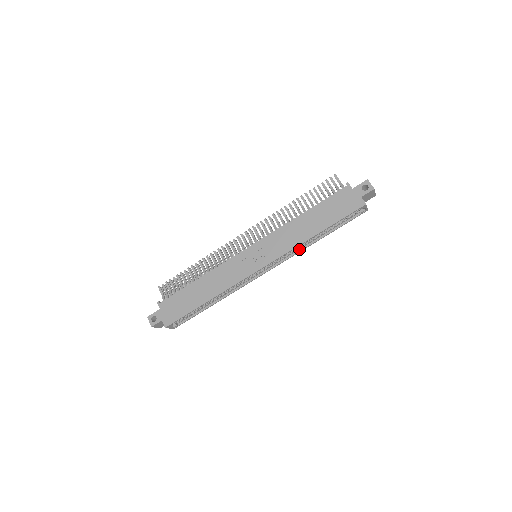
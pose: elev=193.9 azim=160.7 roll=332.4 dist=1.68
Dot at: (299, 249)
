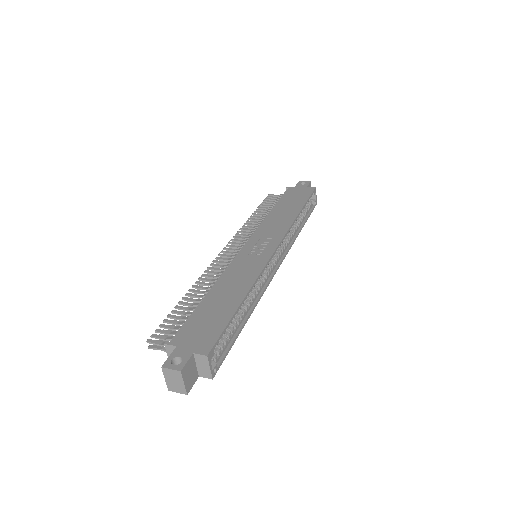
Dot at: (291, 240)
